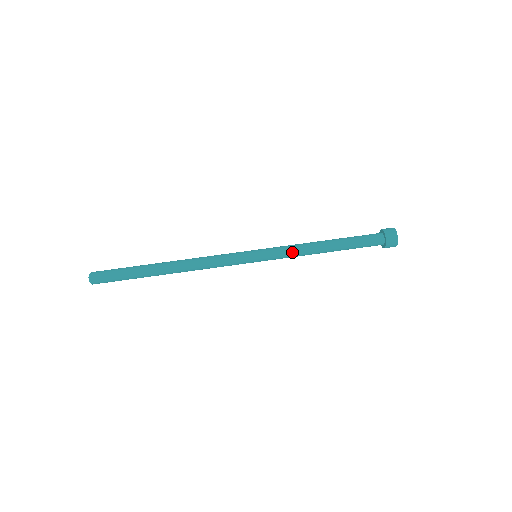
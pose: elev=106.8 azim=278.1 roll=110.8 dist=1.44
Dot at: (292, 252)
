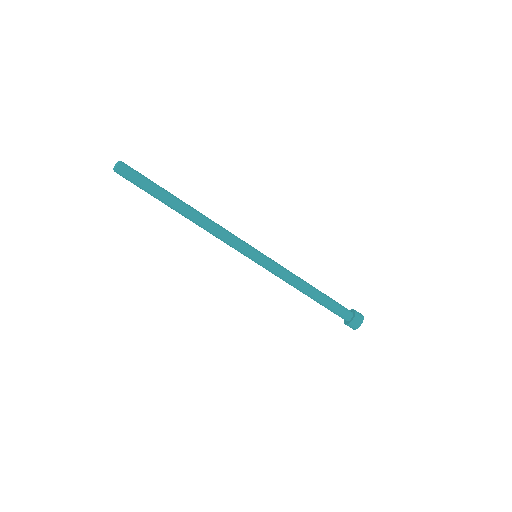
Dot at: (280, 278)
